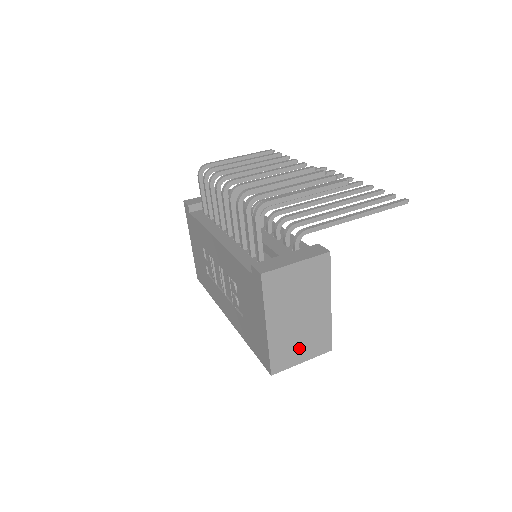
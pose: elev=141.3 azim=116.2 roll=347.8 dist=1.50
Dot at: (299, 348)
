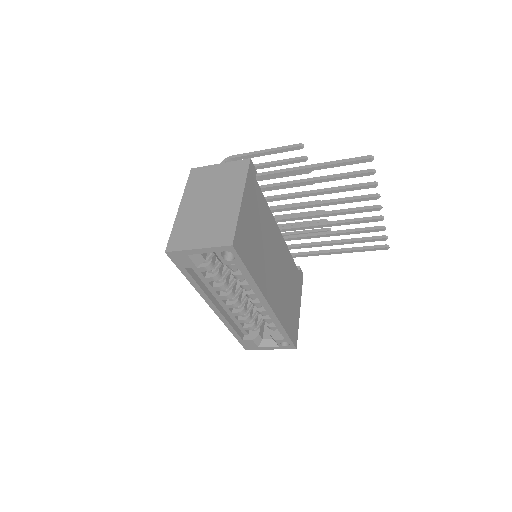
Dot at: (200, 233)
